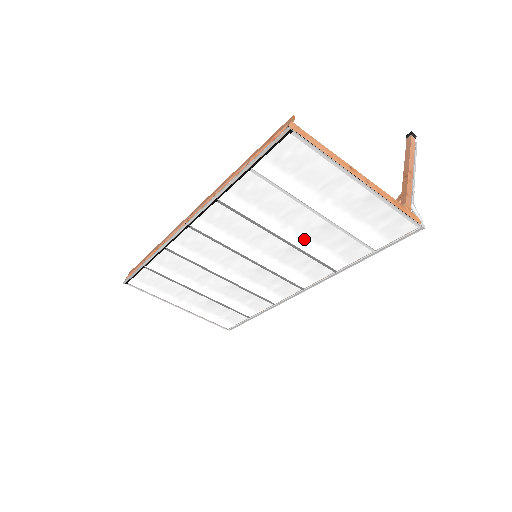
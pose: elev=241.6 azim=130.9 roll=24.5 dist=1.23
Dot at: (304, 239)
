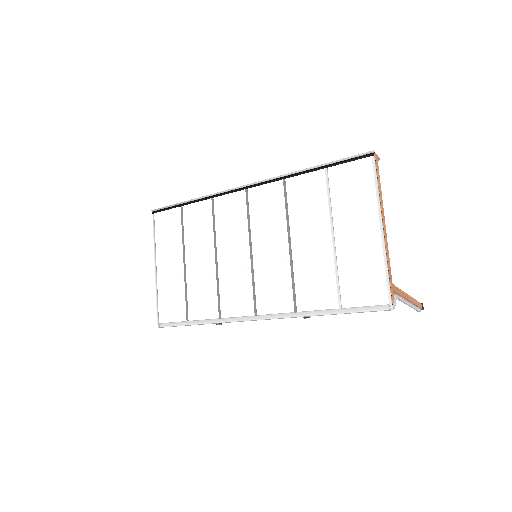
Dot at: (304, 257)
